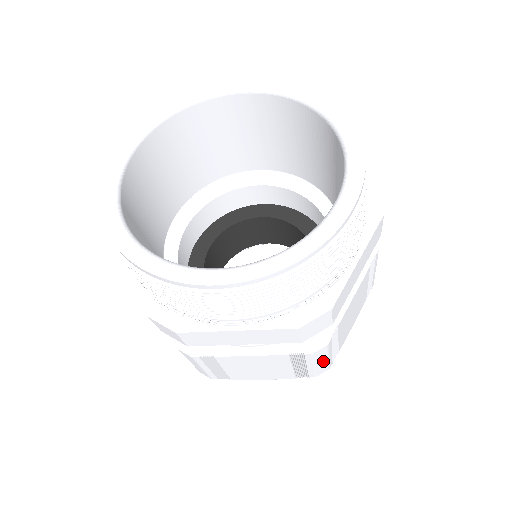
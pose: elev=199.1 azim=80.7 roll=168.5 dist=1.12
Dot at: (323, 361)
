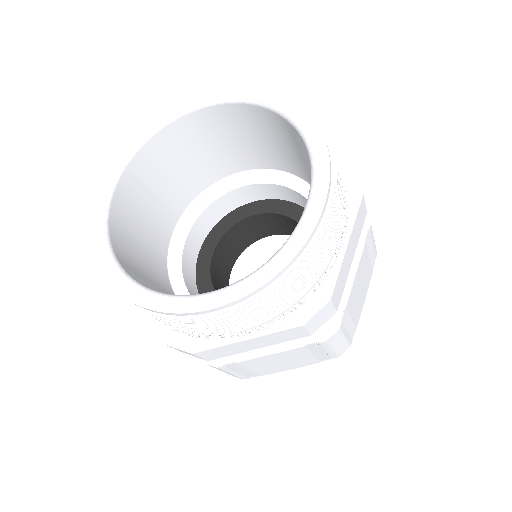
Dot at: (341, 342)
